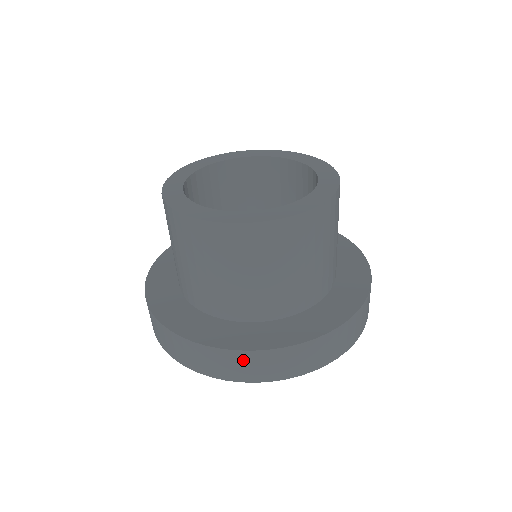
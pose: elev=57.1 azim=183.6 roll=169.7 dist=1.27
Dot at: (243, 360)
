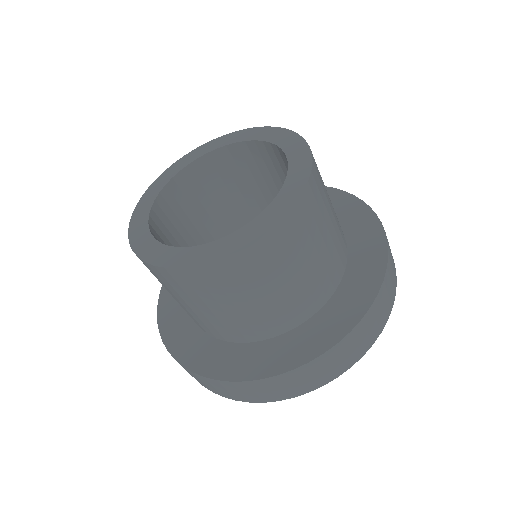
Dot at: occluded
